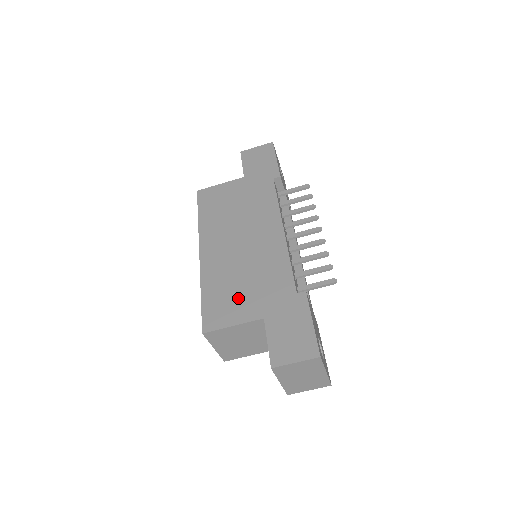
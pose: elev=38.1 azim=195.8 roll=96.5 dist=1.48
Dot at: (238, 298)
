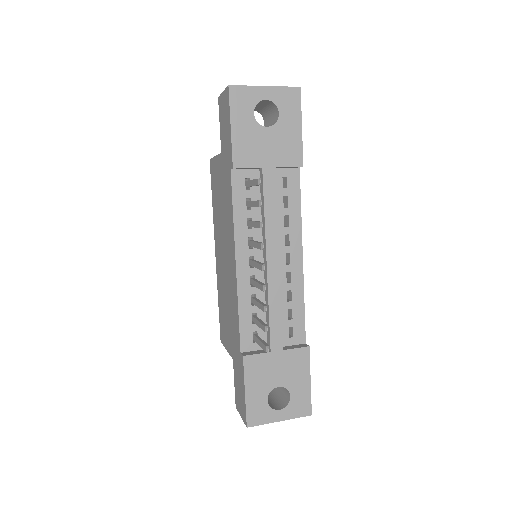
Dot at: (226, 325)
